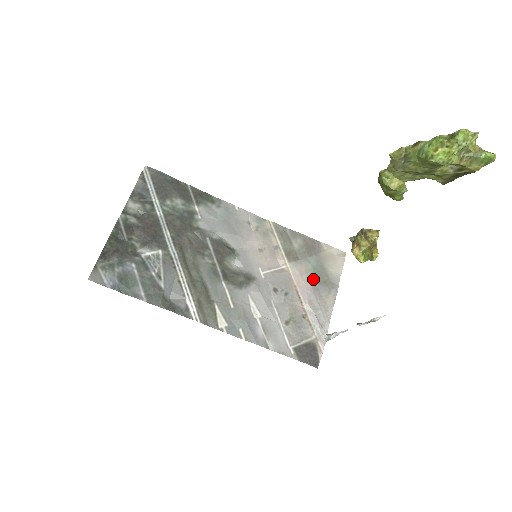
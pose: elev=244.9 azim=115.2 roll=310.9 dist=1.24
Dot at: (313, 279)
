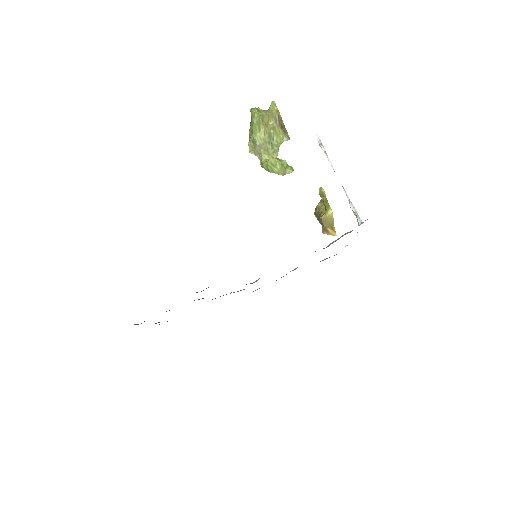
Dot at: occluded
